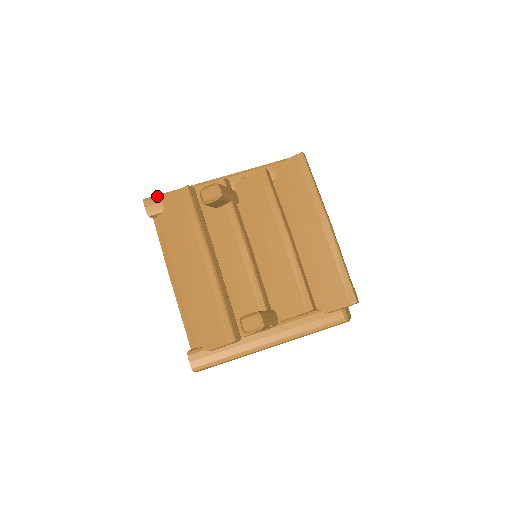
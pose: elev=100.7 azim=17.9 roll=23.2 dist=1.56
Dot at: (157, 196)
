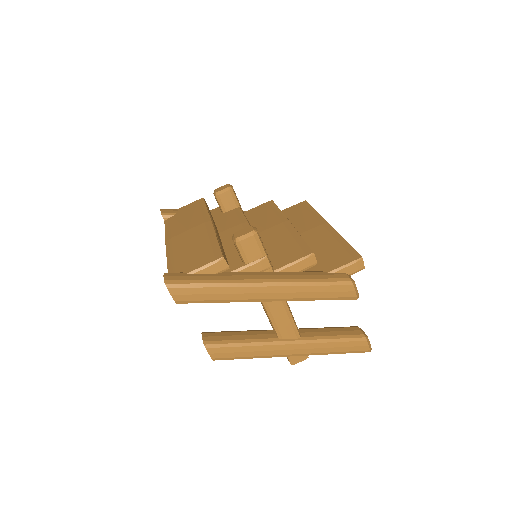
Dot at: (174, 209)
